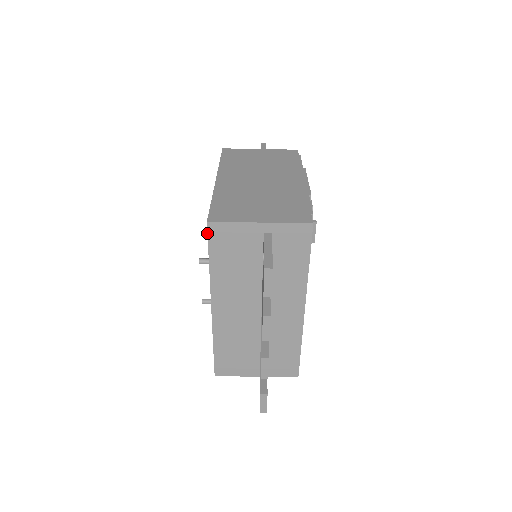
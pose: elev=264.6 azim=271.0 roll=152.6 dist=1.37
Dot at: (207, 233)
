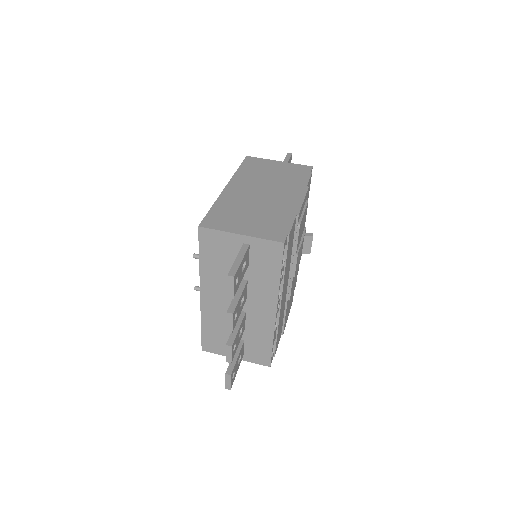
Dot at: (198, 235)
